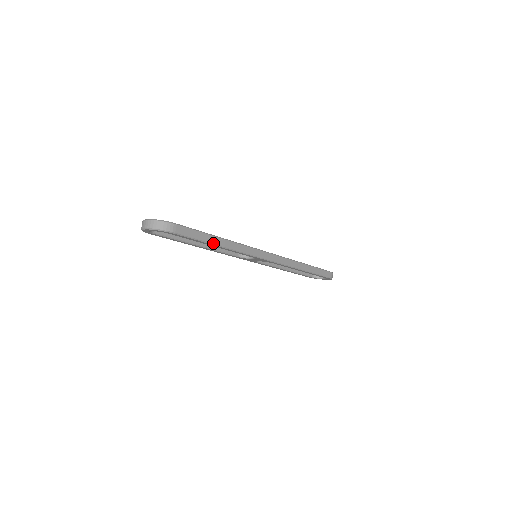
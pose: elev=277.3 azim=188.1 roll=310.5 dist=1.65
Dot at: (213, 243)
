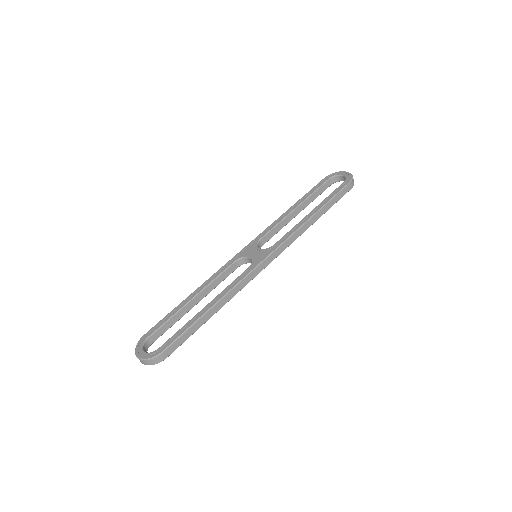
Dot at: (206, 321)
